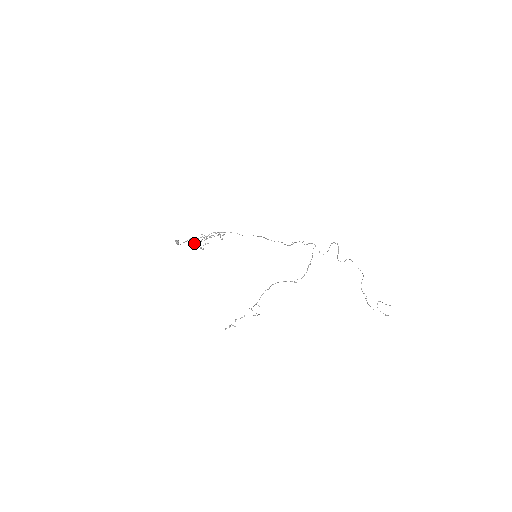
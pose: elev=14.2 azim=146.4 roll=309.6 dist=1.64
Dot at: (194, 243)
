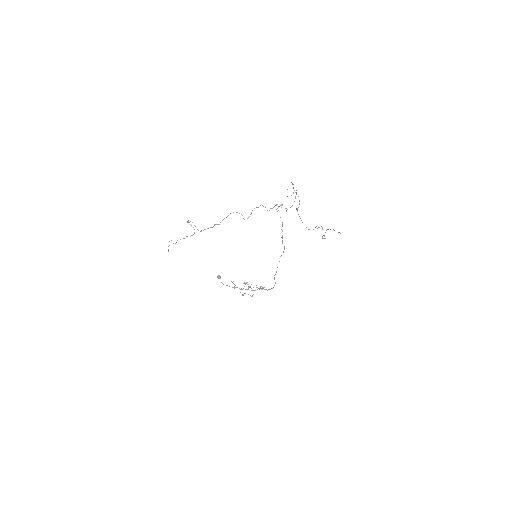
Dot at: occluded
